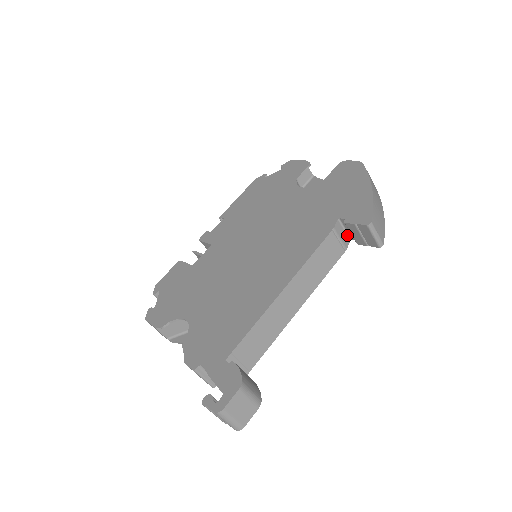
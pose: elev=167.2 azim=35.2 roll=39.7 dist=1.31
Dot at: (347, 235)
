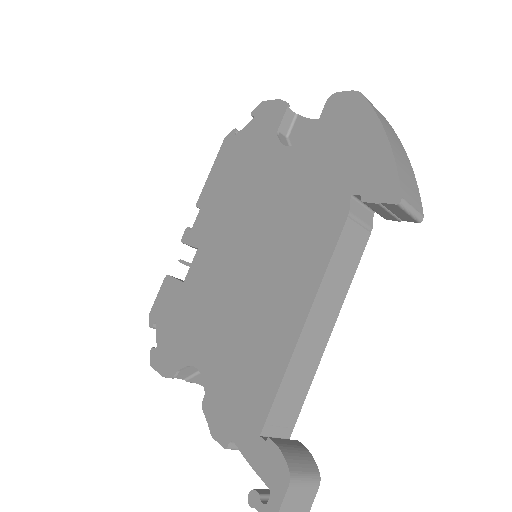
Dot at: (368, 209)
